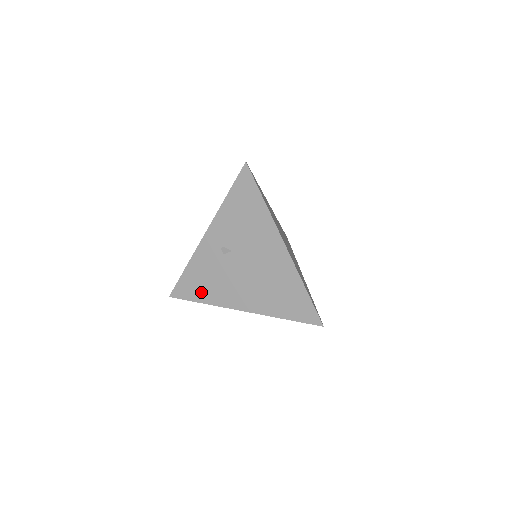
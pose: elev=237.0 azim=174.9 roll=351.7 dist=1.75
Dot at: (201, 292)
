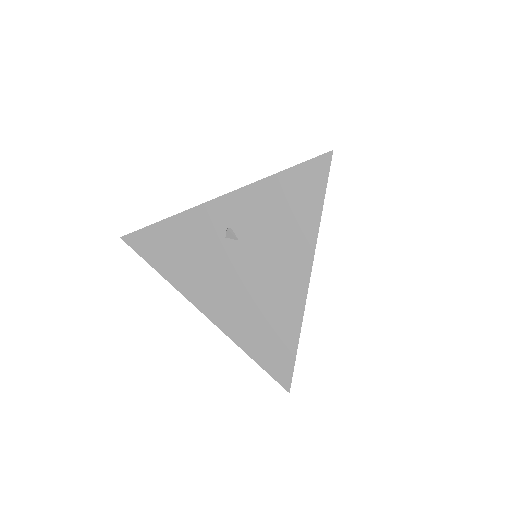
Dot at: (166, 260)
